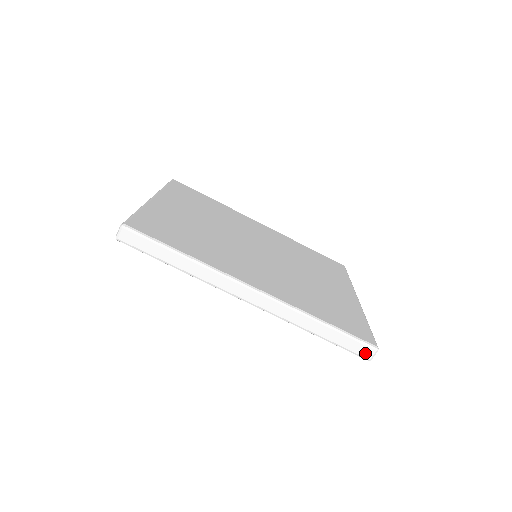
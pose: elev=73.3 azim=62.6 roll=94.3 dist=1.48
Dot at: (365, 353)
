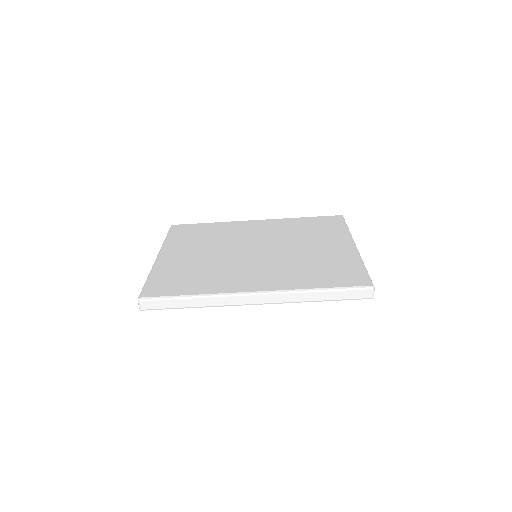
Dot at: (365, 295)
